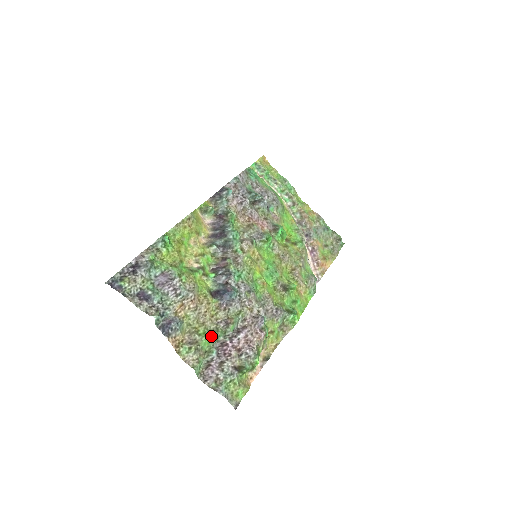
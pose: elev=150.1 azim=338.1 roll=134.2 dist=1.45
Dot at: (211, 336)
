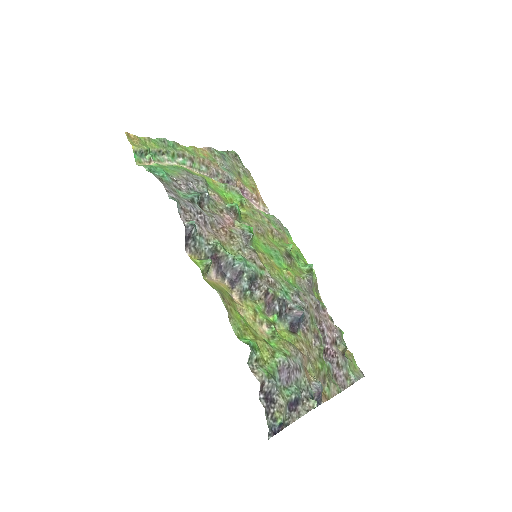
Dot at: (323, 359)
